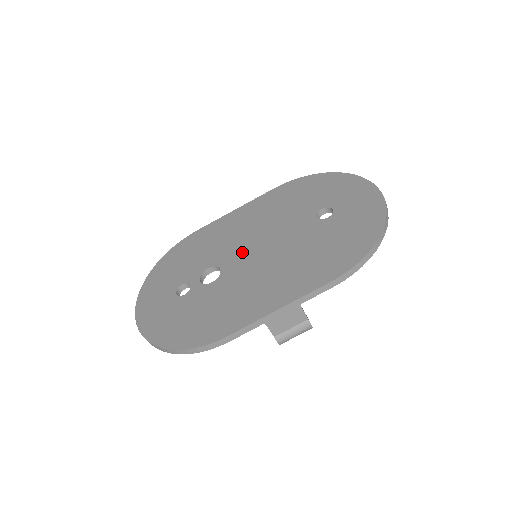
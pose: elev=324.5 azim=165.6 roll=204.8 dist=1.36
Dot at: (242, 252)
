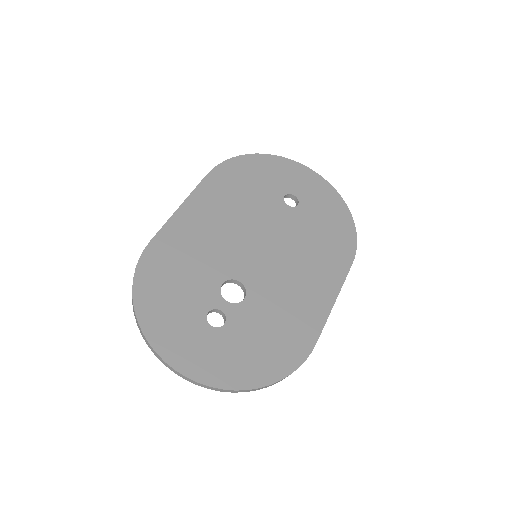
Dot at: (246, 256)
